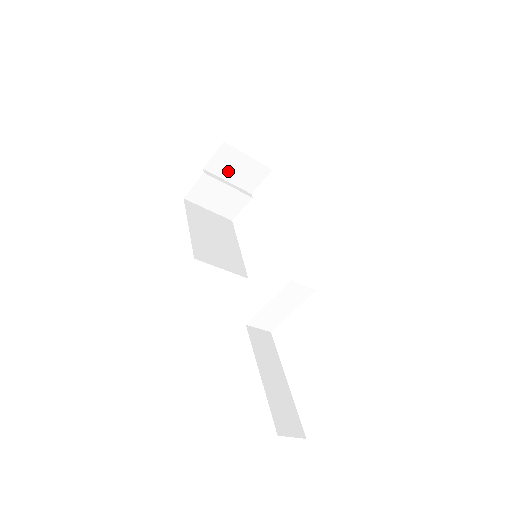
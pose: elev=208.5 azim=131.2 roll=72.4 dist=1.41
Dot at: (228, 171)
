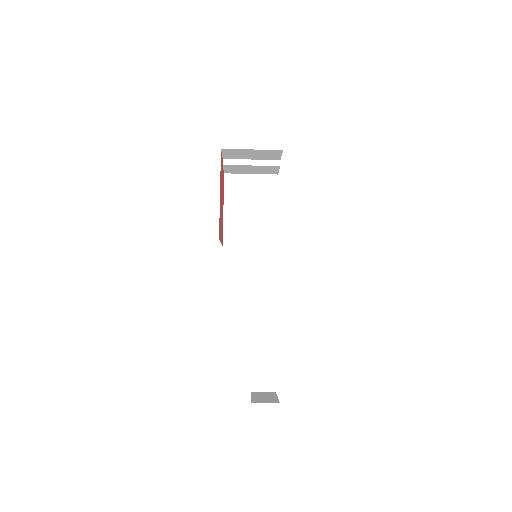
Dot at: (244, 156)
